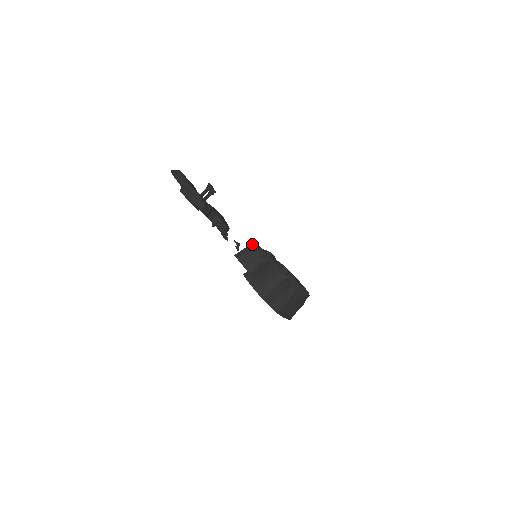
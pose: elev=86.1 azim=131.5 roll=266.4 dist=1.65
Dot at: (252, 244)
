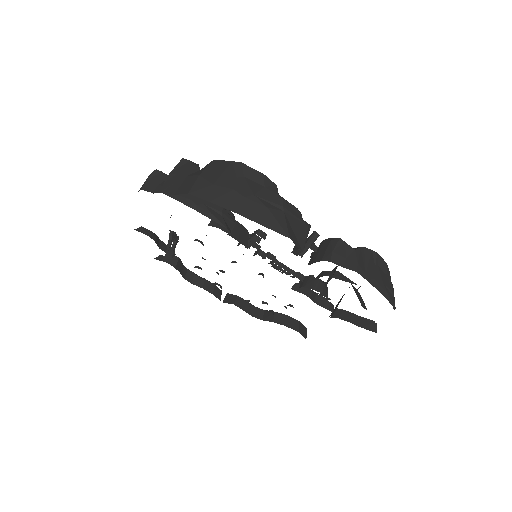
Dot at: occluded
